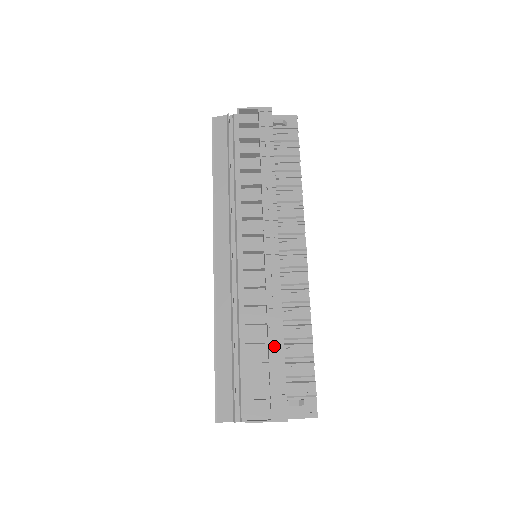
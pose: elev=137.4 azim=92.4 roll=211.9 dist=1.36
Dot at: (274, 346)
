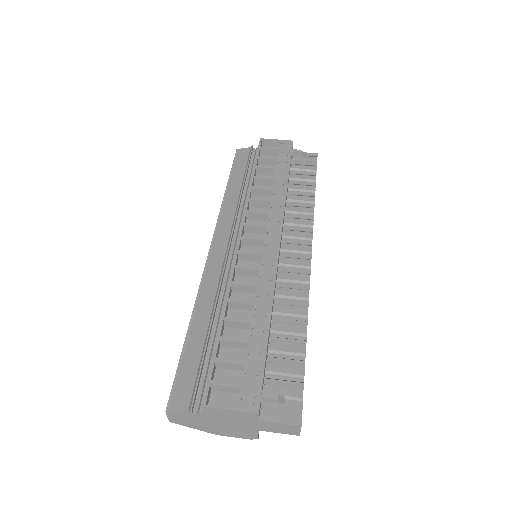
Dot at: (257, 328)
